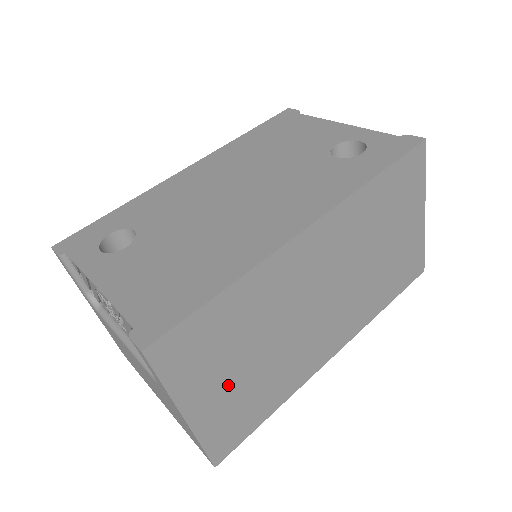
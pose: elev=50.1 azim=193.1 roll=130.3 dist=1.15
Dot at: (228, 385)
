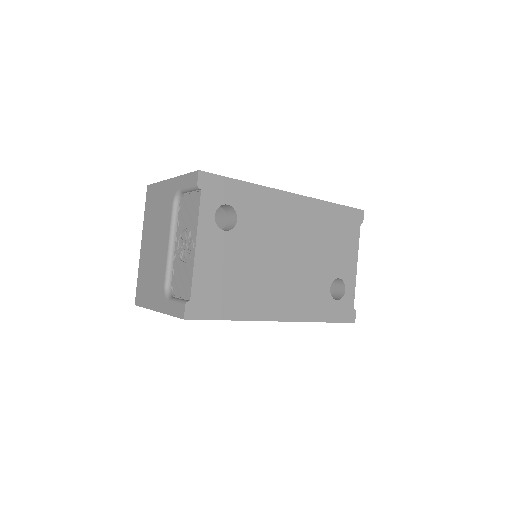
Dot at: occluded
